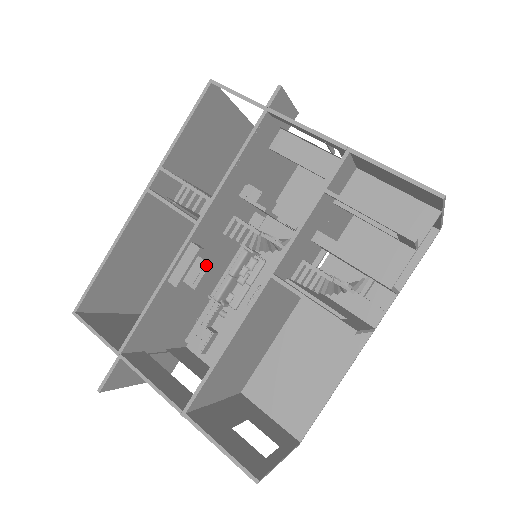
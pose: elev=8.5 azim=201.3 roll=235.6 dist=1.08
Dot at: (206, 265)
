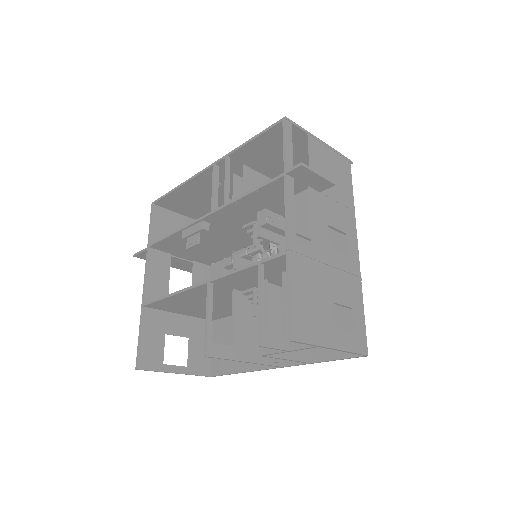
Dot at: (198, 241)
